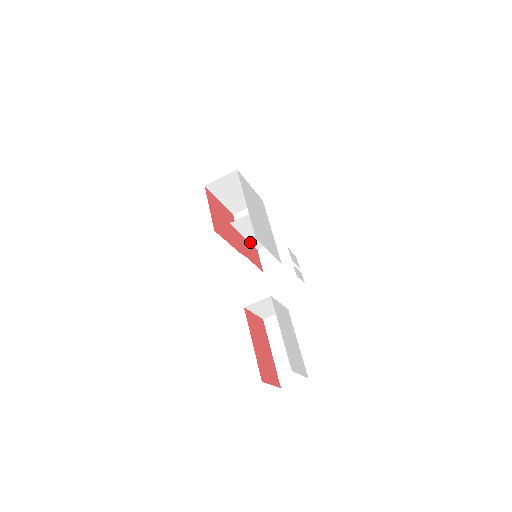
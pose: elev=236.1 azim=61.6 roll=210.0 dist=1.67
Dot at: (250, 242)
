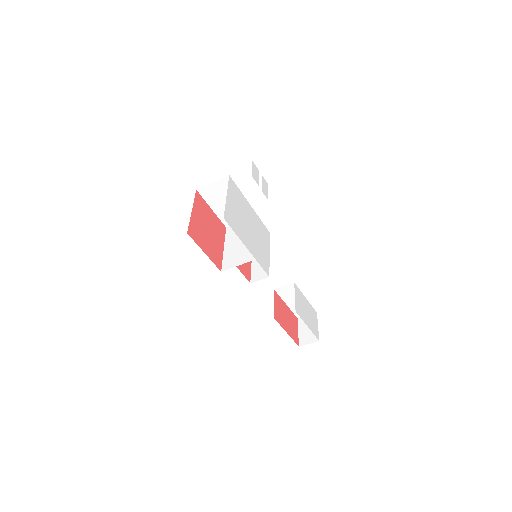
Dot at: occluded
